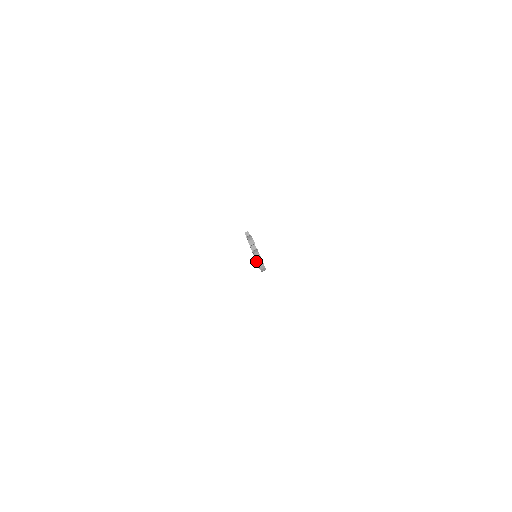
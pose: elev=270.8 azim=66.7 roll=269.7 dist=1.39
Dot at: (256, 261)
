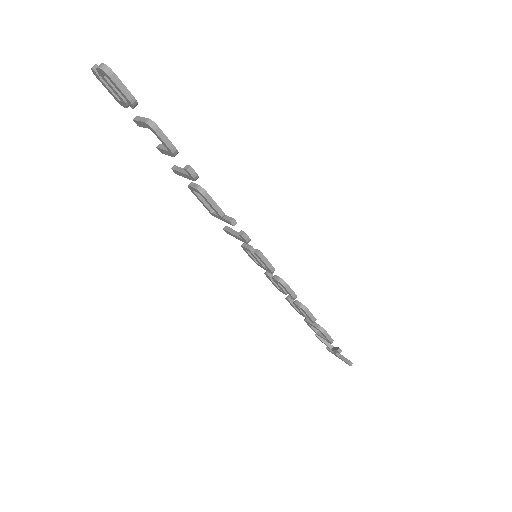
Dot at: occluded
